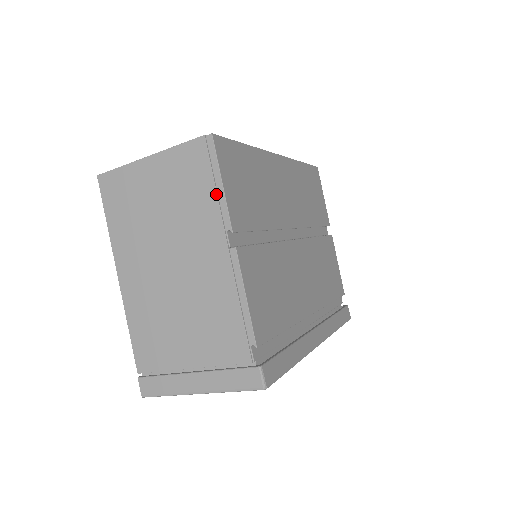
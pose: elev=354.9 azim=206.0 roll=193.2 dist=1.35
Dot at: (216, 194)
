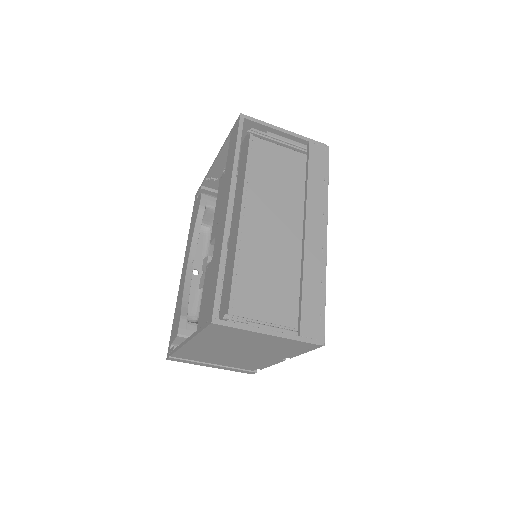
Dot at: (298, 353)
